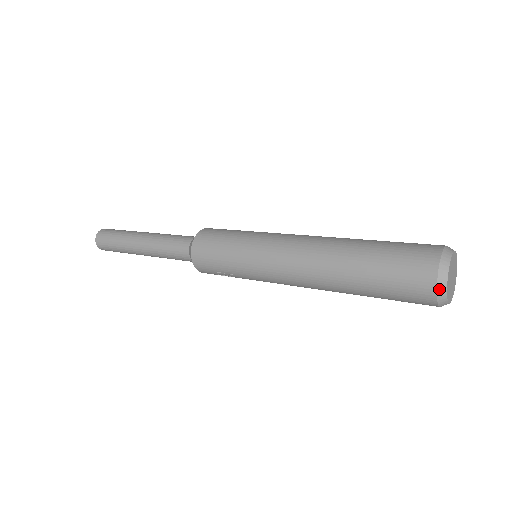
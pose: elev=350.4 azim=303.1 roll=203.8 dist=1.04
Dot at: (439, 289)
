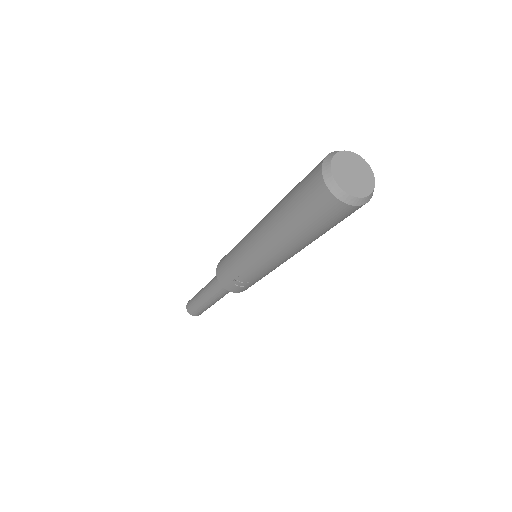
Dot at: (326, 180)
